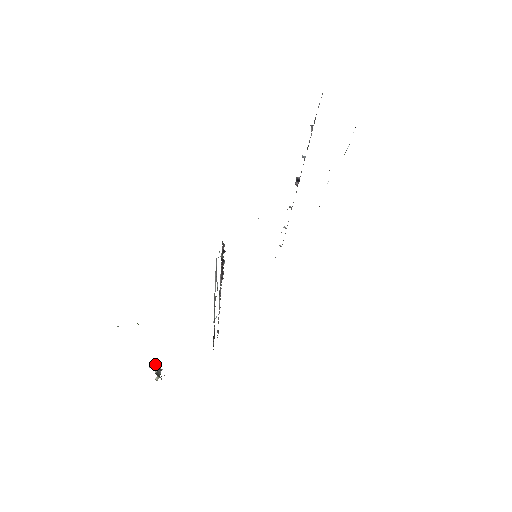
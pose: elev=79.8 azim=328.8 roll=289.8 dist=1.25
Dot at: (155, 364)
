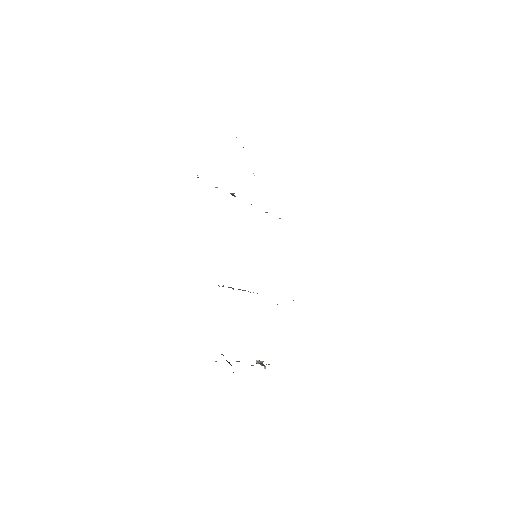
Dot at: (252, 365)
